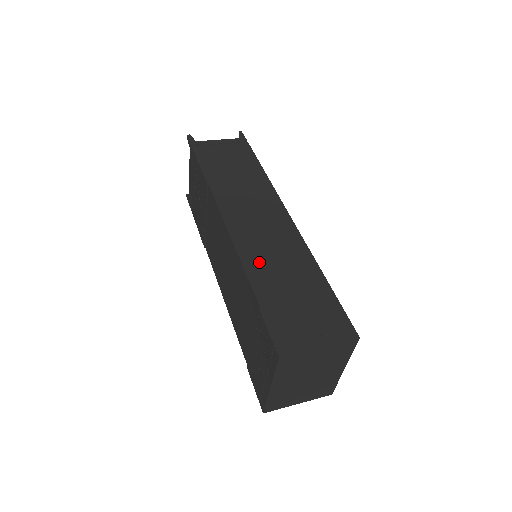
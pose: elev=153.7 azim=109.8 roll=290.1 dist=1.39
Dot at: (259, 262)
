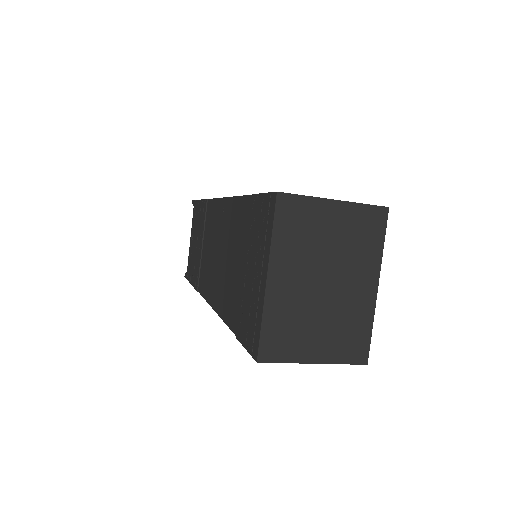
Dot at: occluded
